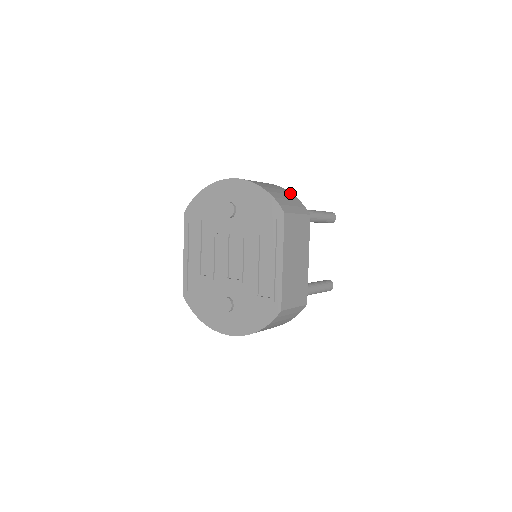
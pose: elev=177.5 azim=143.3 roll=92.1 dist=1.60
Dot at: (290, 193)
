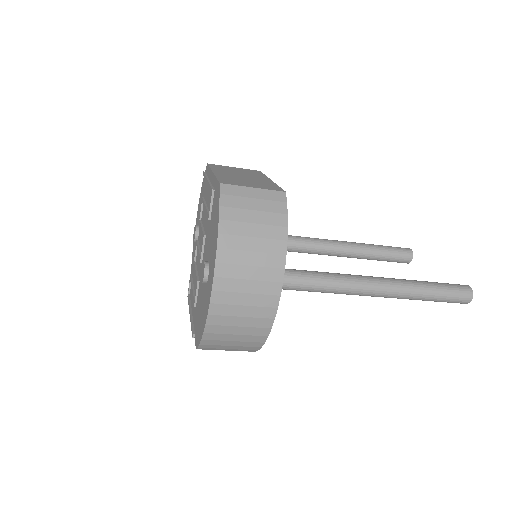
Dot at: occluded
